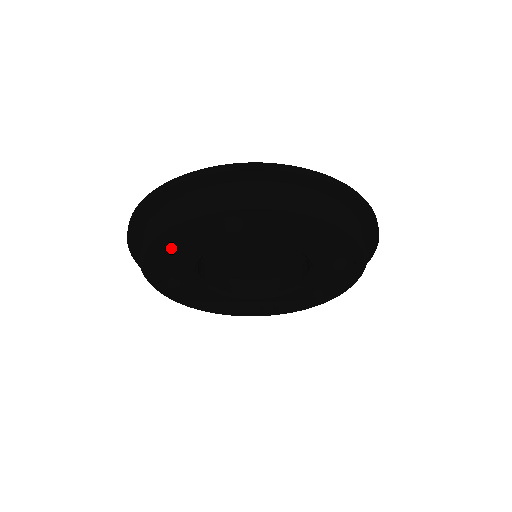
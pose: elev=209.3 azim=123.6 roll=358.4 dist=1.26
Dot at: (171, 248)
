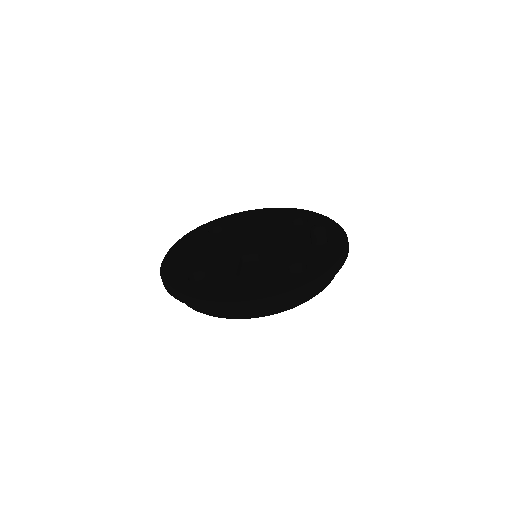
Dot at: occluded
